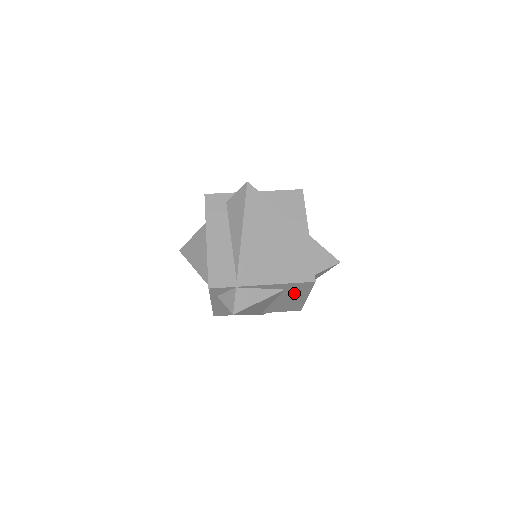
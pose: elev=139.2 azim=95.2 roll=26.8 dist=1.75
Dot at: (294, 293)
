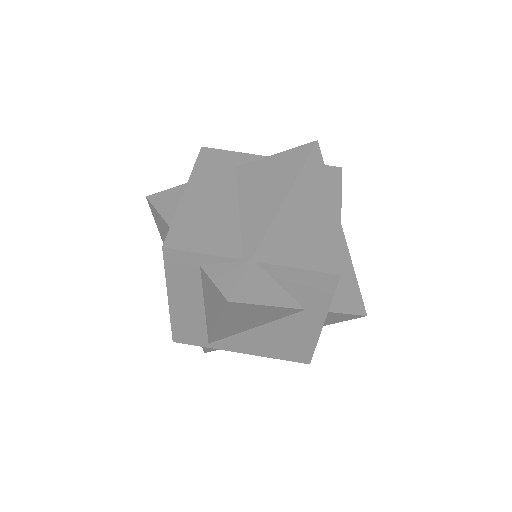
Dot at: occluded
